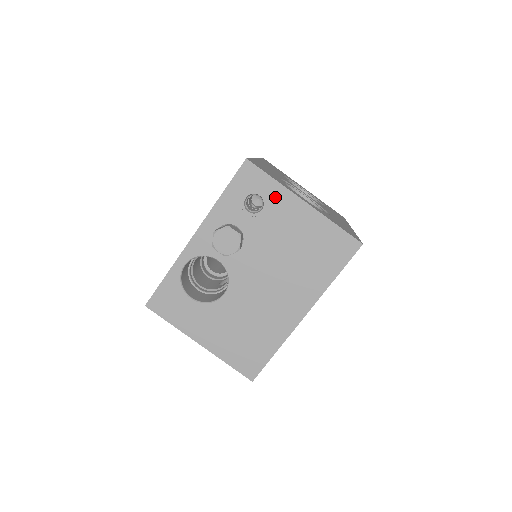
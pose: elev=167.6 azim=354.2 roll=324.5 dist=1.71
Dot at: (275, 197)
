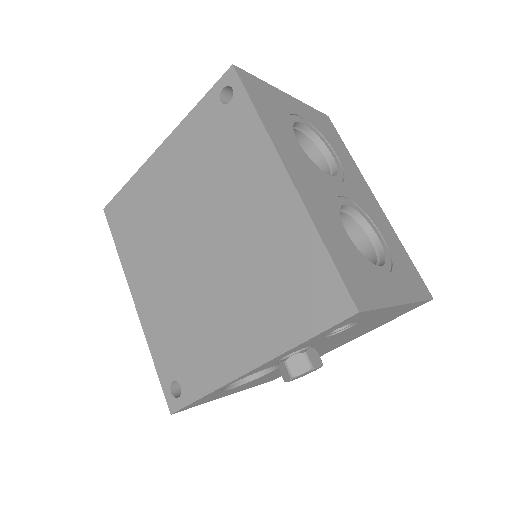
Dot at: (372, 316)
